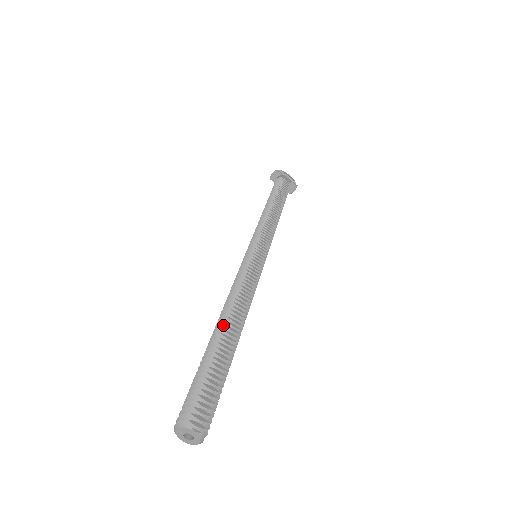
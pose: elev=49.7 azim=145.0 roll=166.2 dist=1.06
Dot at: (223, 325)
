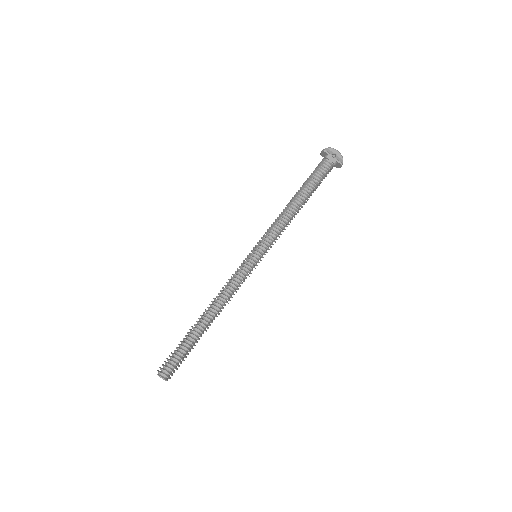
Dot at: (200, 319)
